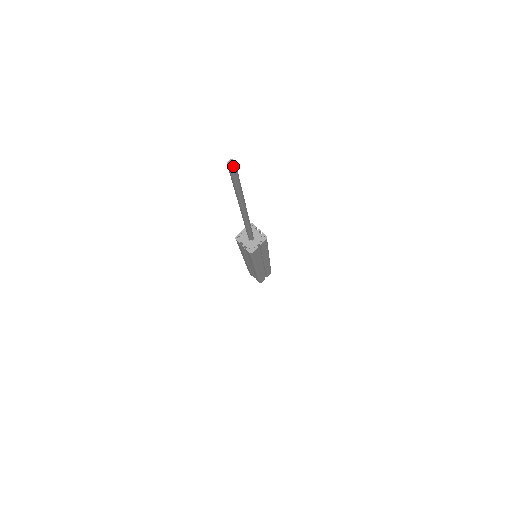
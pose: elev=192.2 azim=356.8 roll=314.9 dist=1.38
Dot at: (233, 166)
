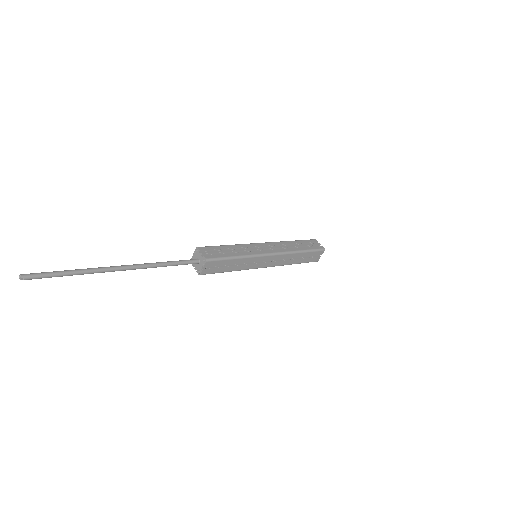
Dot at: (21, 279)
